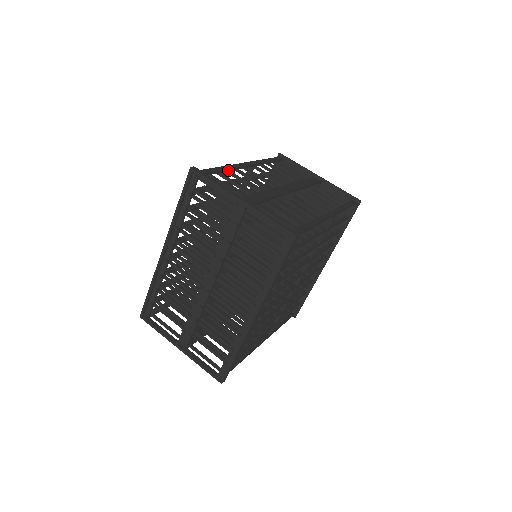
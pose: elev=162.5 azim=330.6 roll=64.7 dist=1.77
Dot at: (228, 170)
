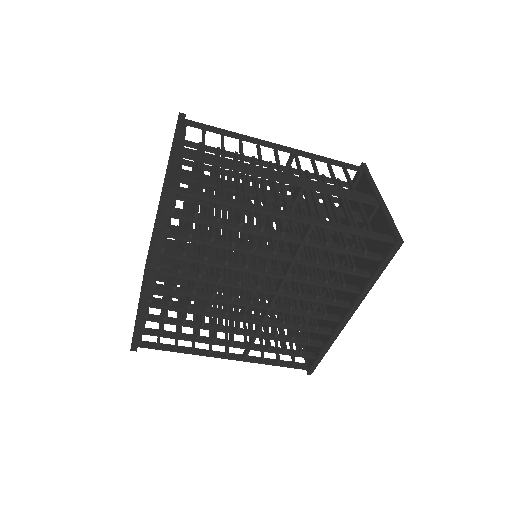
Dot at: (238, 138)
